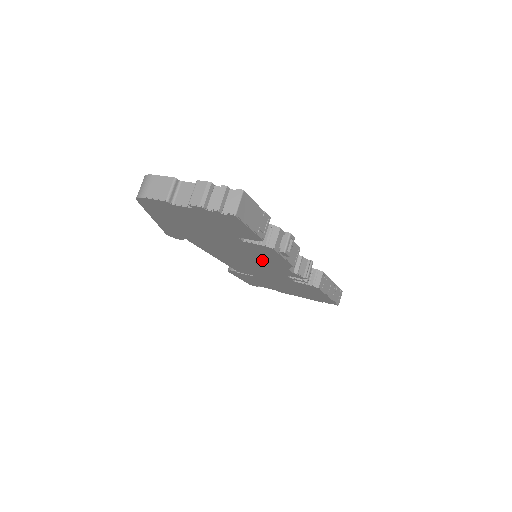
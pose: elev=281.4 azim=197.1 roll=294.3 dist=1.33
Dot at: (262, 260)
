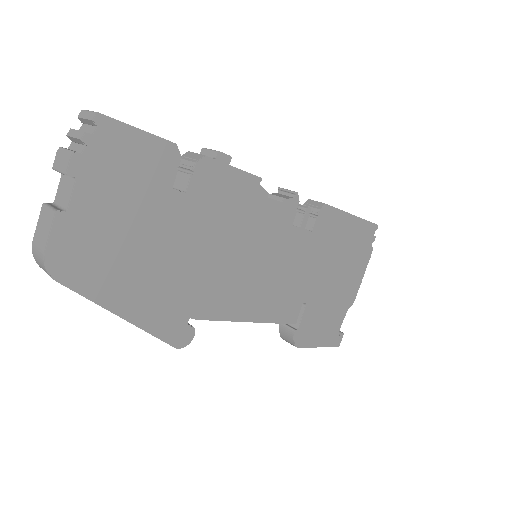
Dot at: (246, 223)
